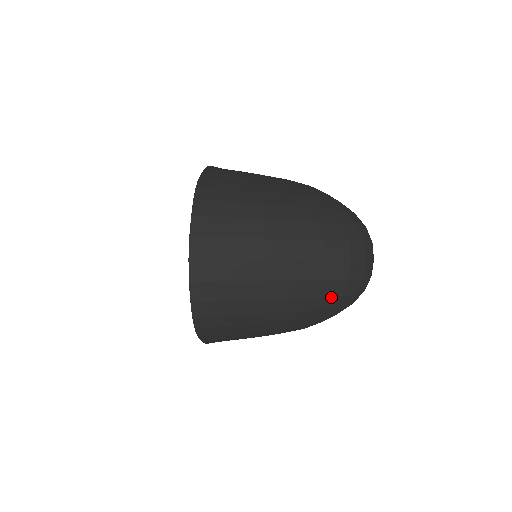
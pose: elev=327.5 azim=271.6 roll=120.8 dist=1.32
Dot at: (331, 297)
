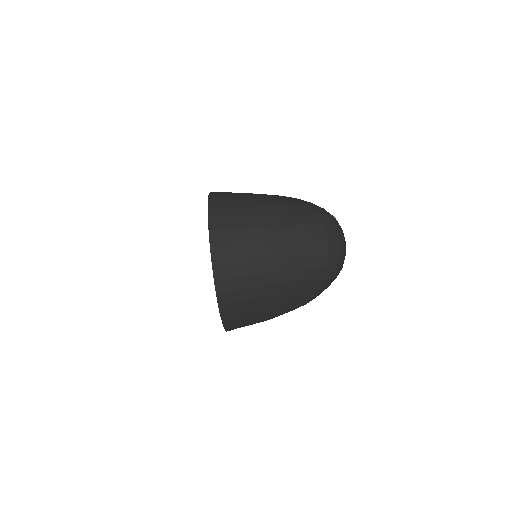
Dot at: (317, 268)
